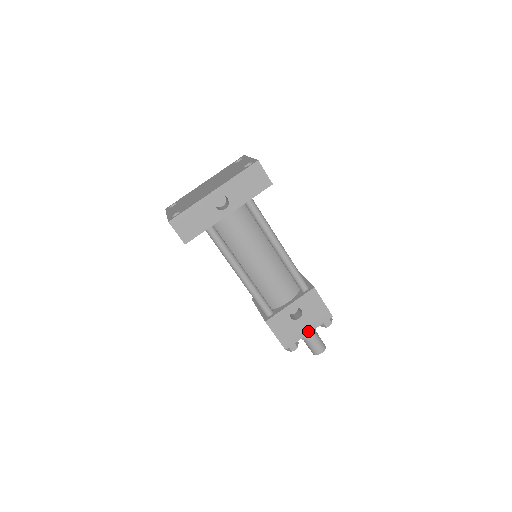
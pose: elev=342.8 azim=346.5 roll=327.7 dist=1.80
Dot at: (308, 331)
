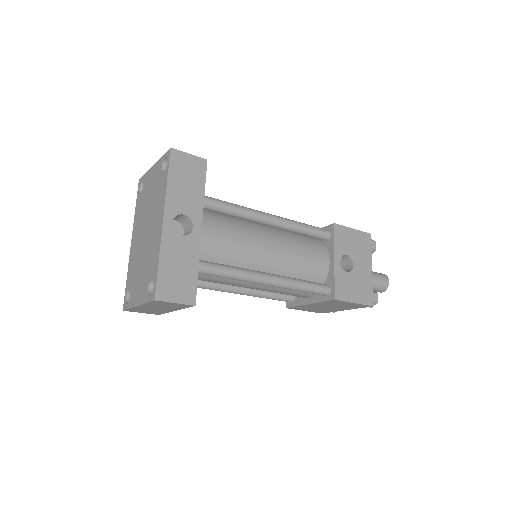
Dot at: (369, 268)
